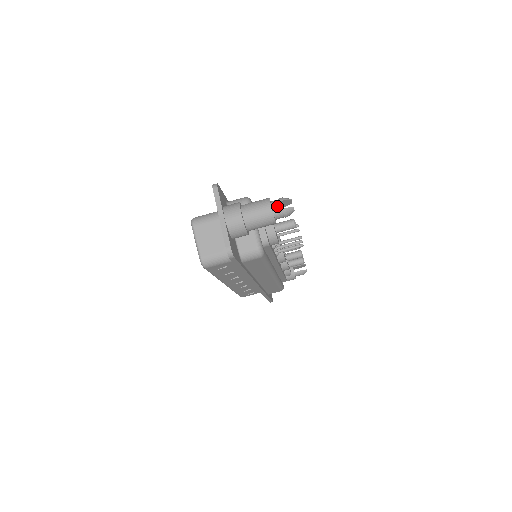
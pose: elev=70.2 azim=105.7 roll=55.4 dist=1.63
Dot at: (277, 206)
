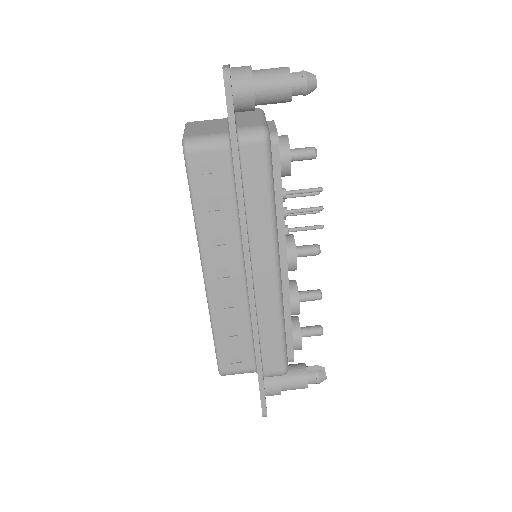
Dot at: occluded
